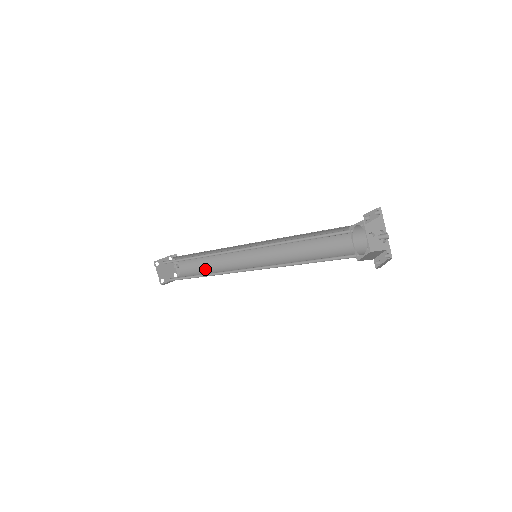
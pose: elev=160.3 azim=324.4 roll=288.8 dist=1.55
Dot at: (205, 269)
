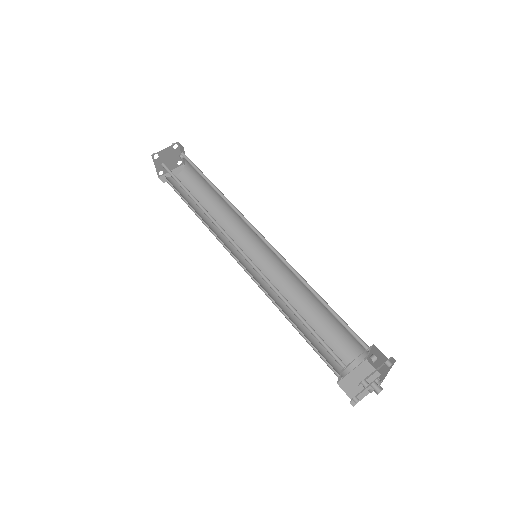
Dot at: (209, 194)
